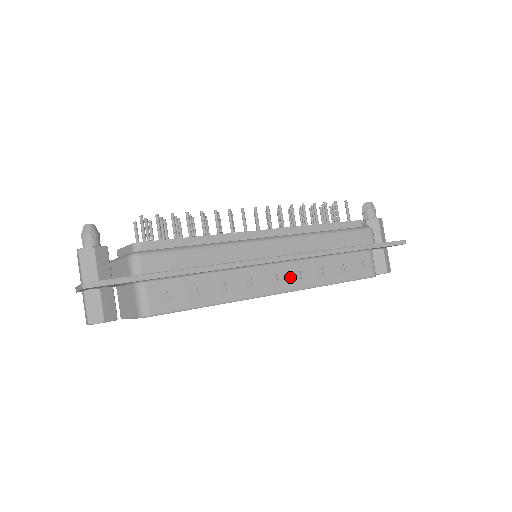
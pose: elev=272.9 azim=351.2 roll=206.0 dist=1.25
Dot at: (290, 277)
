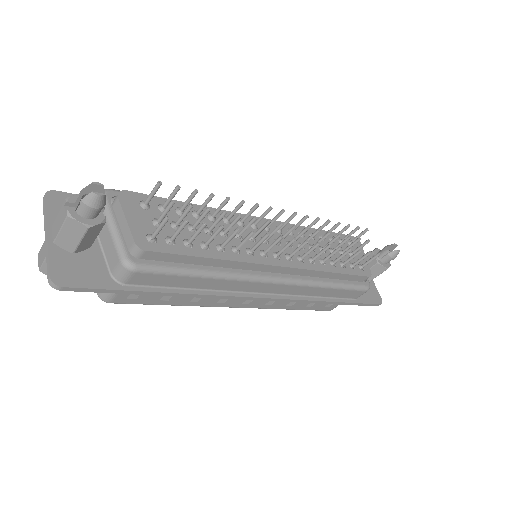
Dot at: (264, 302)
